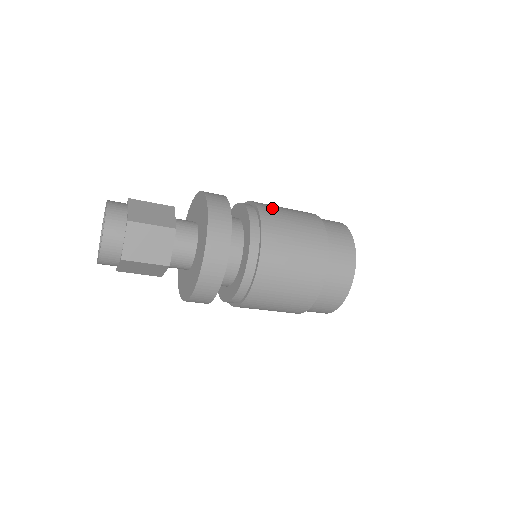
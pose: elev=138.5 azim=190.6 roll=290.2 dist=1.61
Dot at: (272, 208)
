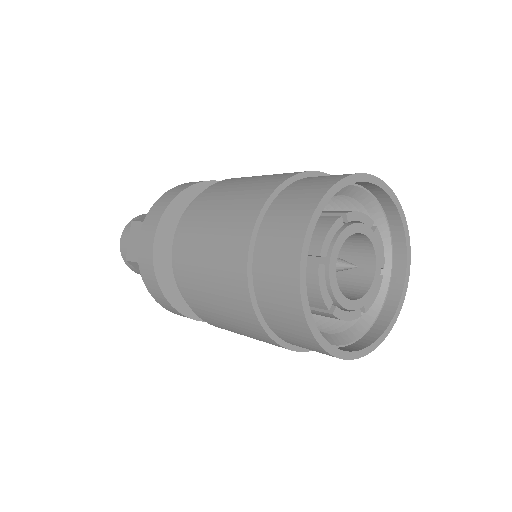
Dot at: occluded
